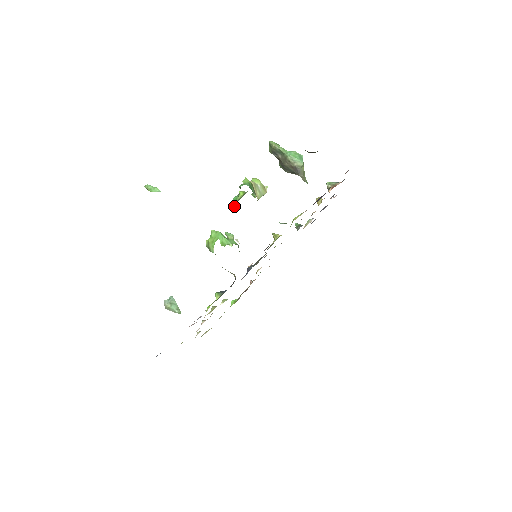
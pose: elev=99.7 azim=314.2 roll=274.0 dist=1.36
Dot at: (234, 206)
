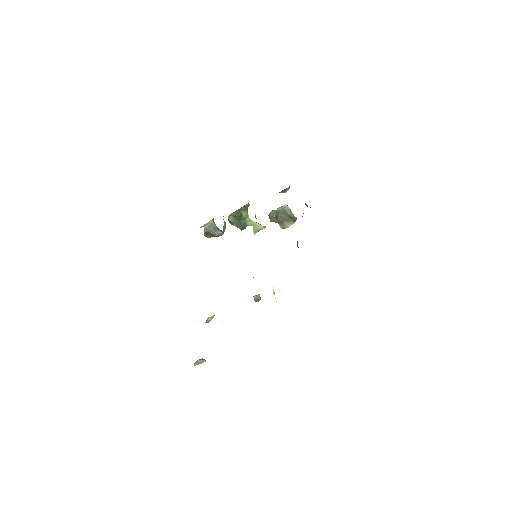
Dot at: (228, 218)
